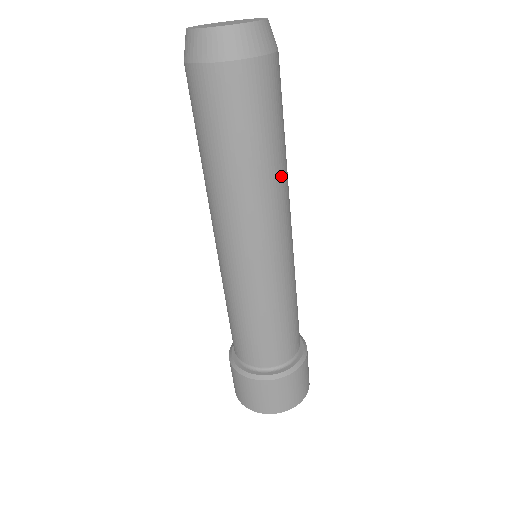
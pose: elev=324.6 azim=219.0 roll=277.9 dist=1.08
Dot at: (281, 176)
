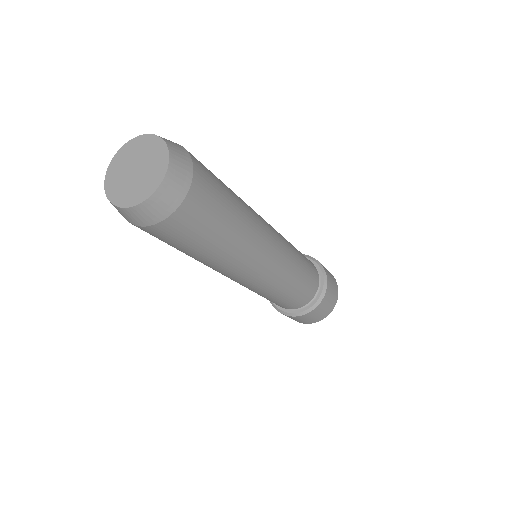
Dot at: (249, 229)
